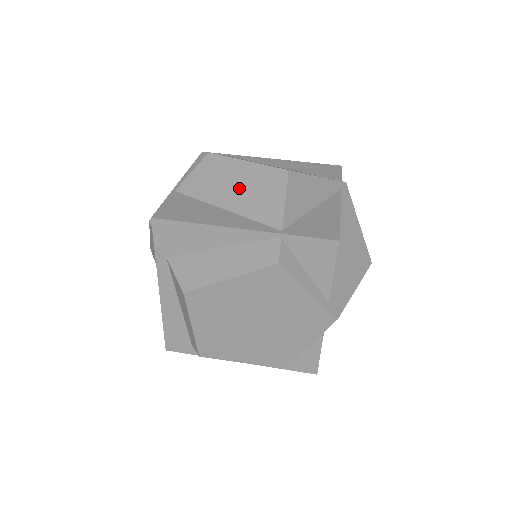
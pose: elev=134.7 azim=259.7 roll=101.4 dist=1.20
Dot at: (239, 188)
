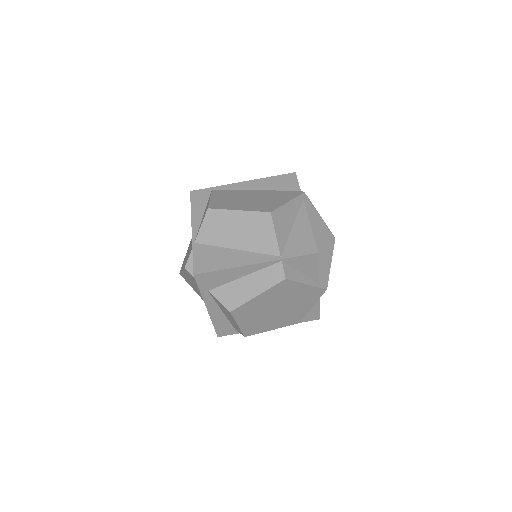
Dot at: (241, 232)
